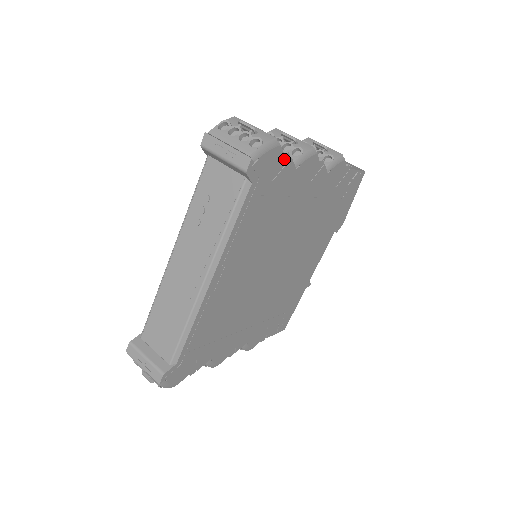
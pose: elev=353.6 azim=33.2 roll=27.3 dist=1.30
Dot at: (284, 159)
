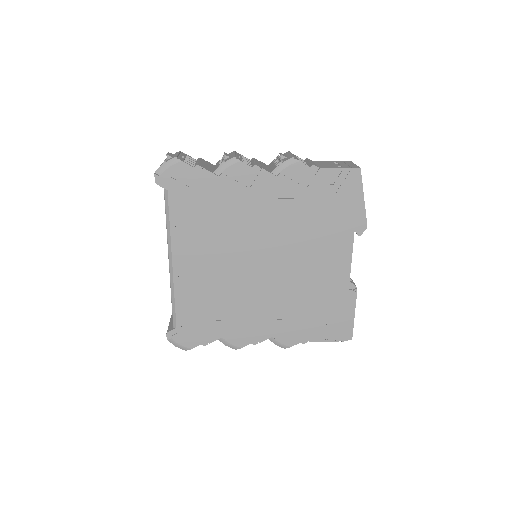
Dot at: (196, 170)
